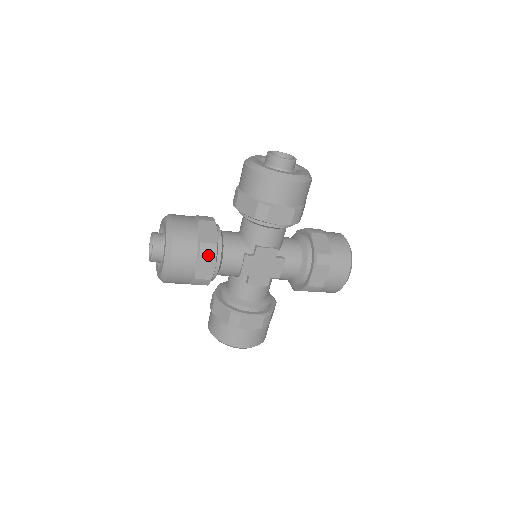
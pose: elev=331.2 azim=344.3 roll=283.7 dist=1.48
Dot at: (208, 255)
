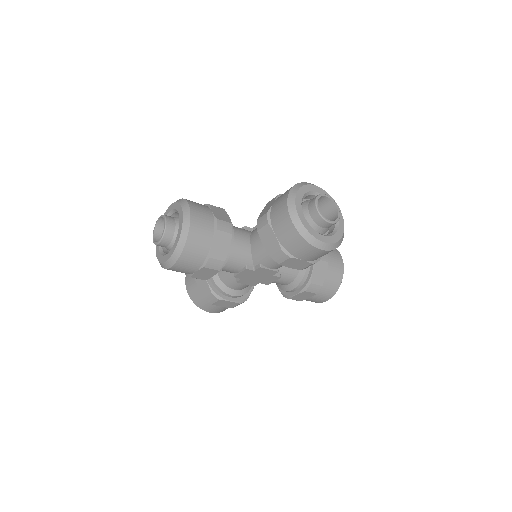
Dot at: (212, 269)
